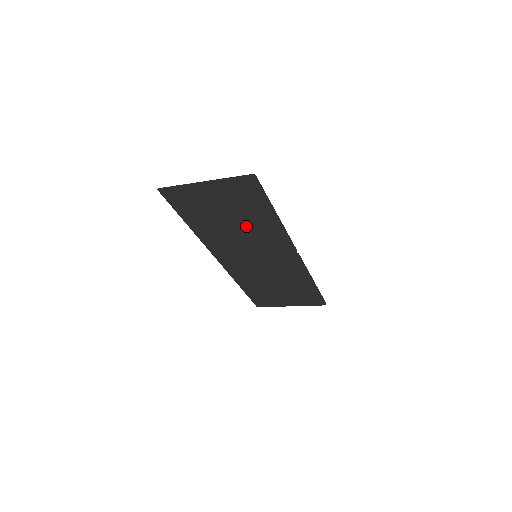
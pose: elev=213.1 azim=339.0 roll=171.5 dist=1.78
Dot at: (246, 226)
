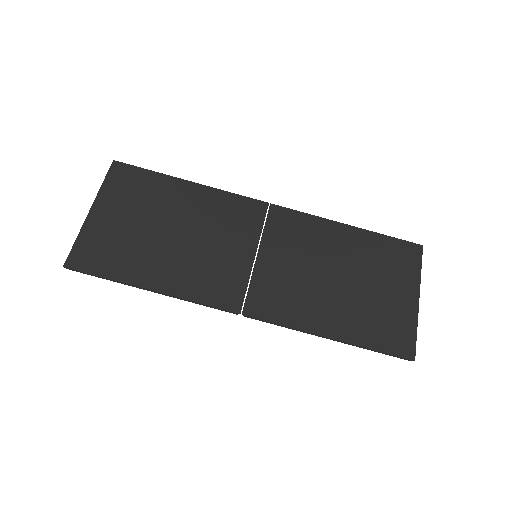
Dot at: (186, 221)
